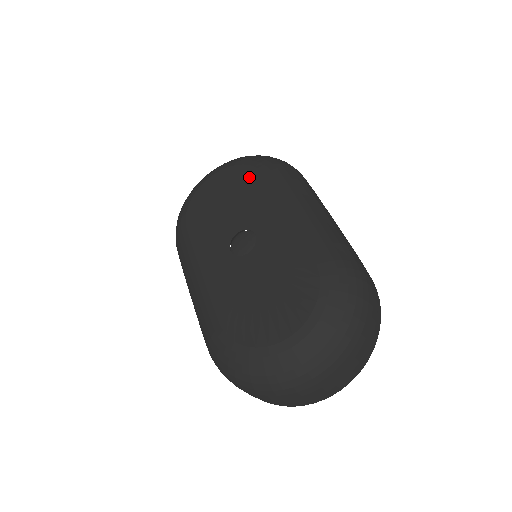
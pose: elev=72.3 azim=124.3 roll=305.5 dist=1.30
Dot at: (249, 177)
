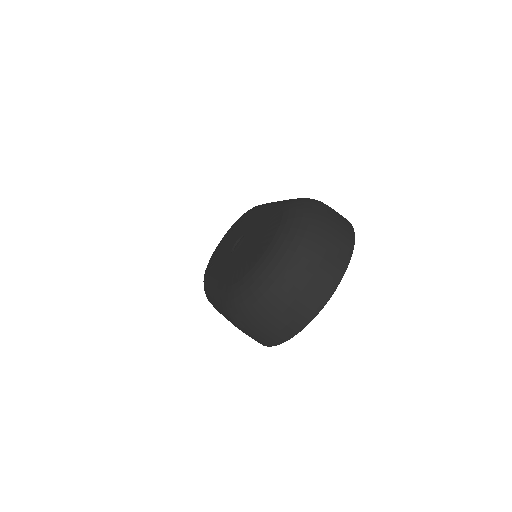
Dot at: (239, 221)
